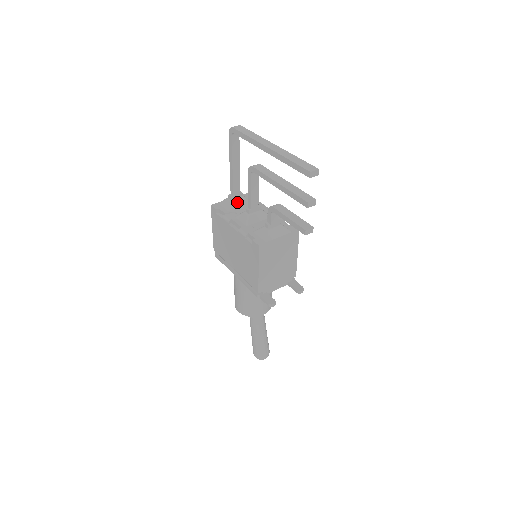
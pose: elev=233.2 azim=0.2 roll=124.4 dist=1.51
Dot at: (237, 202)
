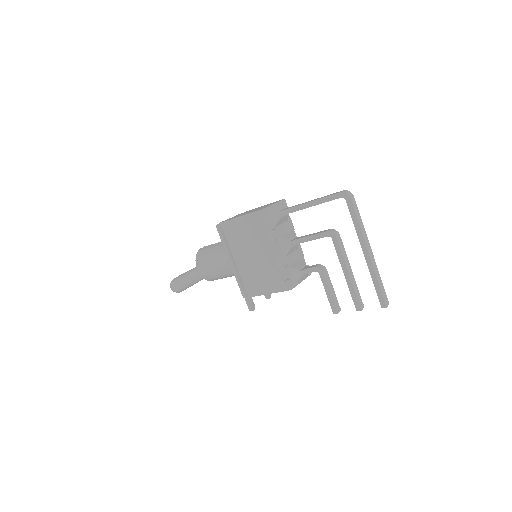
Dot at: (282, 219)
